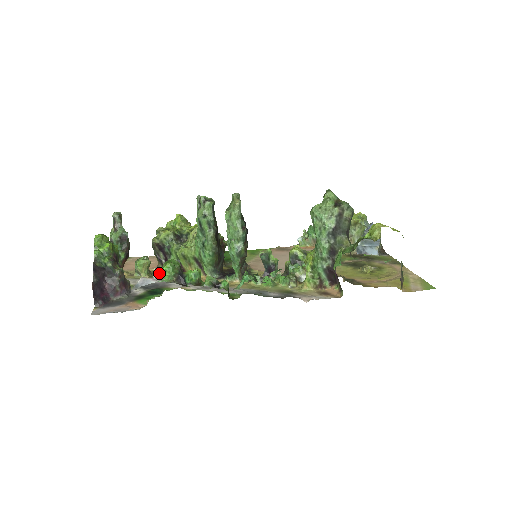
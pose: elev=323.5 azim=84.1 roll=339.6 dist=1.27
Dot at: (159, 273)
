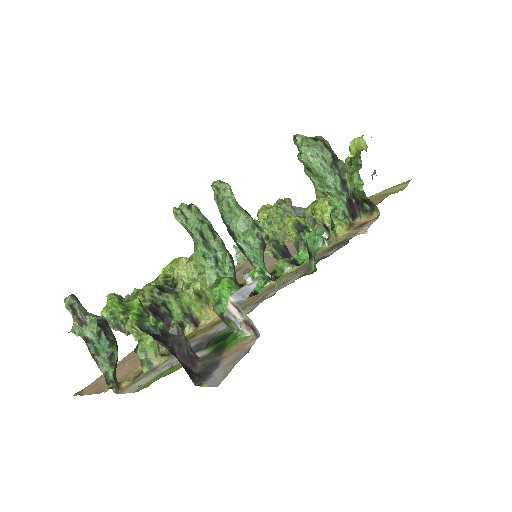
Dot at: (217, 303)
